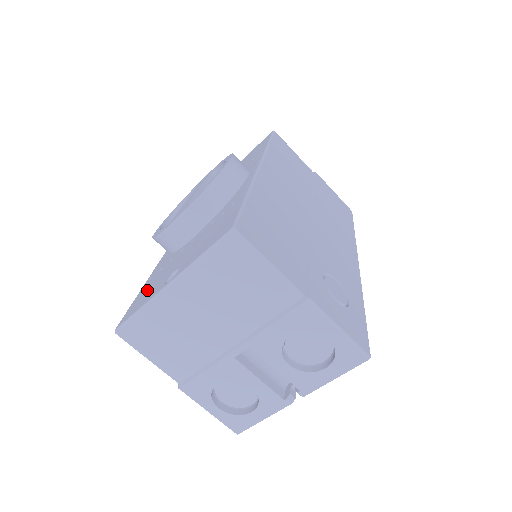
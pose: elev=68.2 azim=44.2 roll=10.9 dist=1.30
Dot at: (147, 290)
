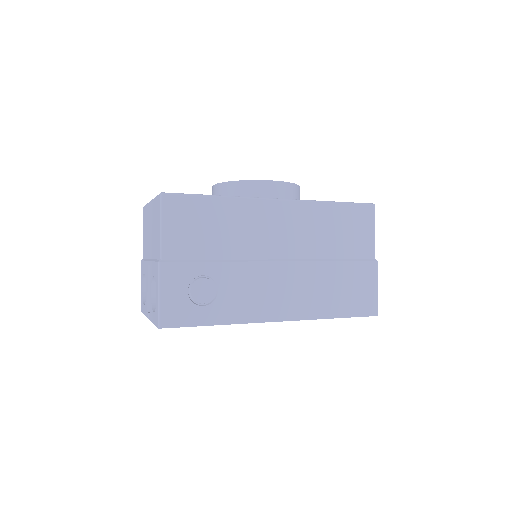
Dot at: occluded
